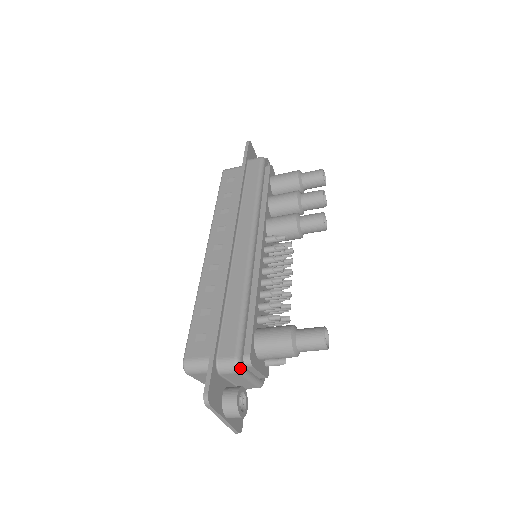
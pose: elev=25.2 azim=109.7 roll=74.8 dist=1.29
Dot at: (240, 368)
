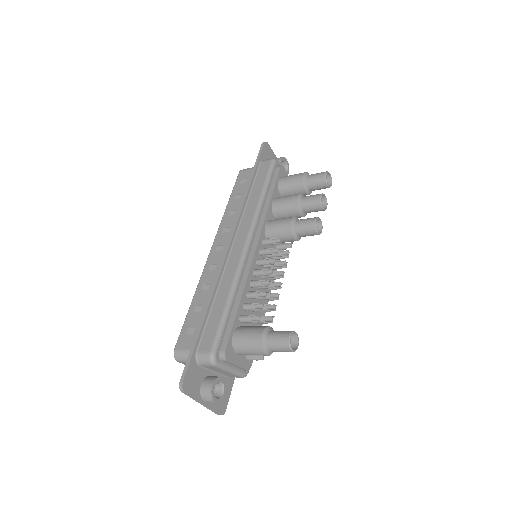
Dot at: (214, 362)
